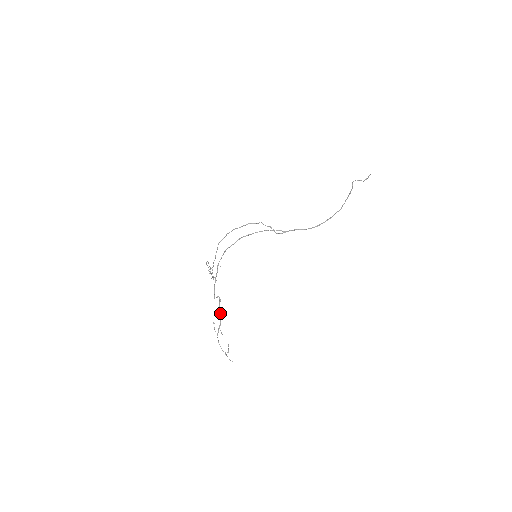
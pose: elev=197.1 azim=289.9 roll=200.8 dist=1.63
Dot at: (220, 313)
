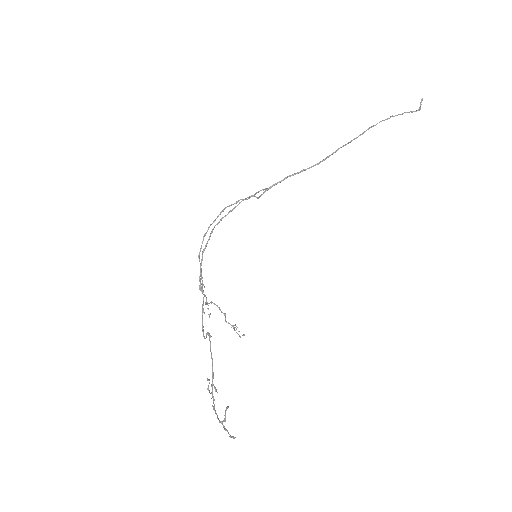
Dot at: (211, 357)
